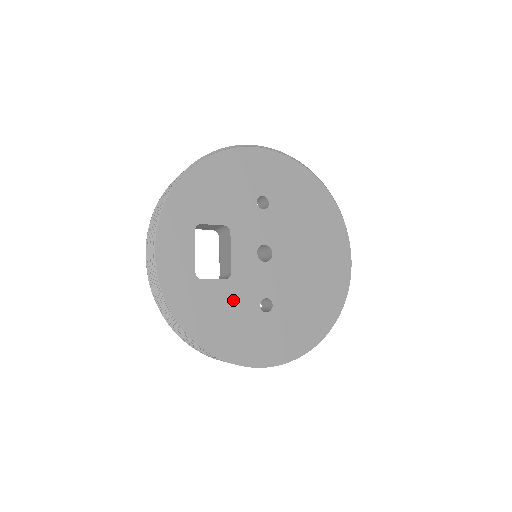
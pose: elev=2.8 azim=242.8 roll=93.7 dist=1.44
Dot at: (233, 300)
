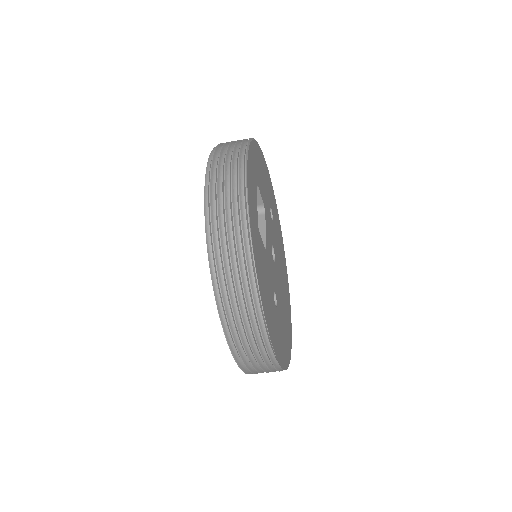
Dot at: (267, 272)
